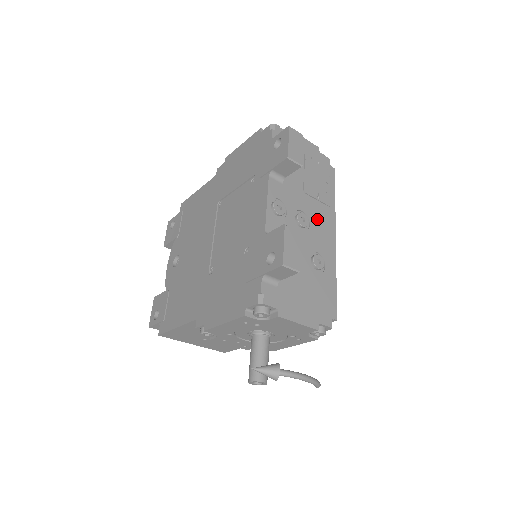
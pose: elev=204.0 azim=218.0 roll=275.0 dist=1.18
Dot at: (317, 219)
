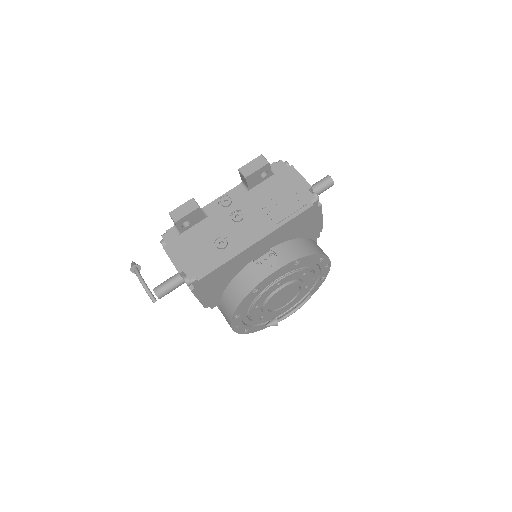
Dot at: (253, 223)
